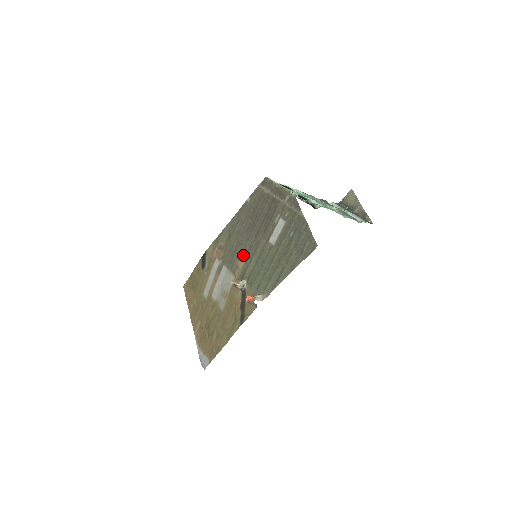
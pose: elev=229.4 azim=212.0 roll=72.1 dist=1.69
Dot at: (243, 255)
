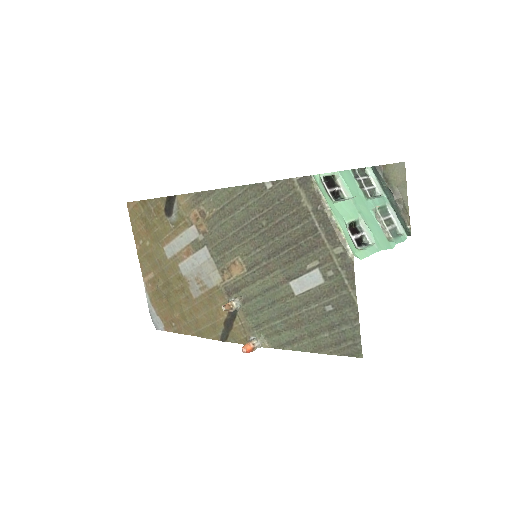
Dot at: (242, 263)
